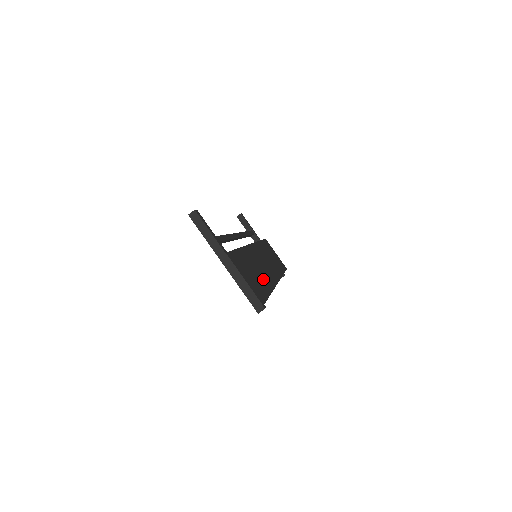
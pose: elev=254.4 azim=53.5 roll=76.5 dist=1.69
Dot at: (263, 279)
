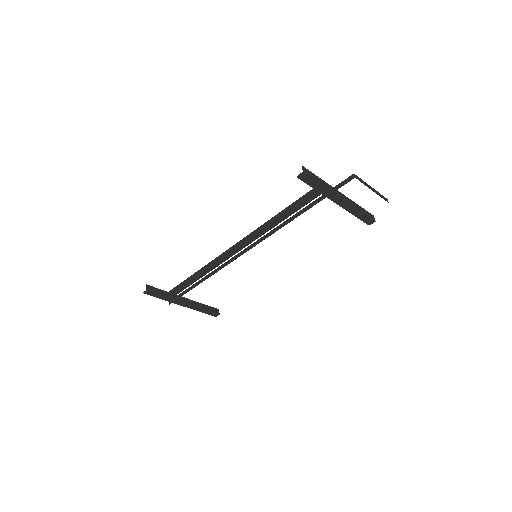
Dot at: occluded
